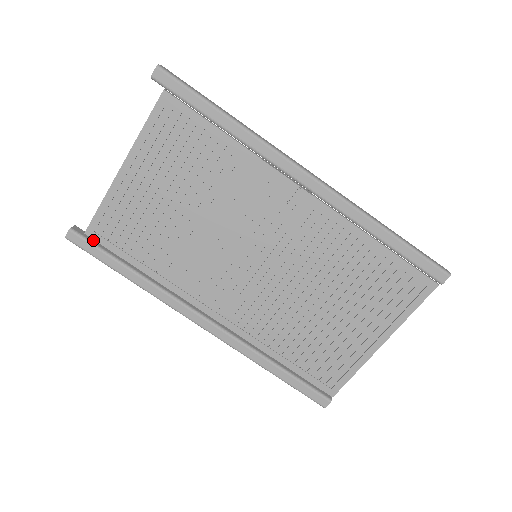
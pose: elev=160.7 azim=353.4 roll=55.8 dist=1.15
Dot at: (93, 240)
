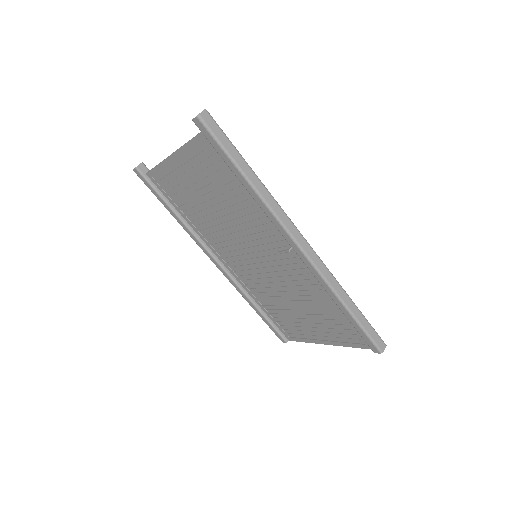
Dot at: (152, 180)
